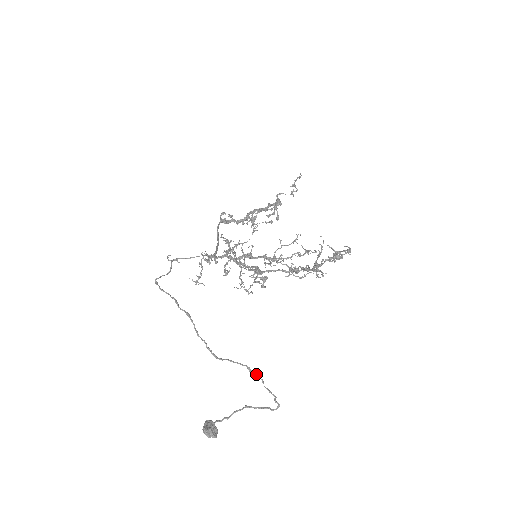
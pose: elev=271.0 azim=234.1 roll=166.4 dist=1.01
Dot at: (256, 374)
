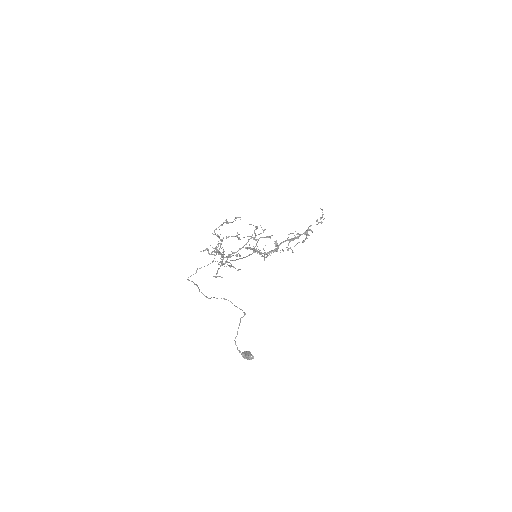
Dot at: (228, 300)
